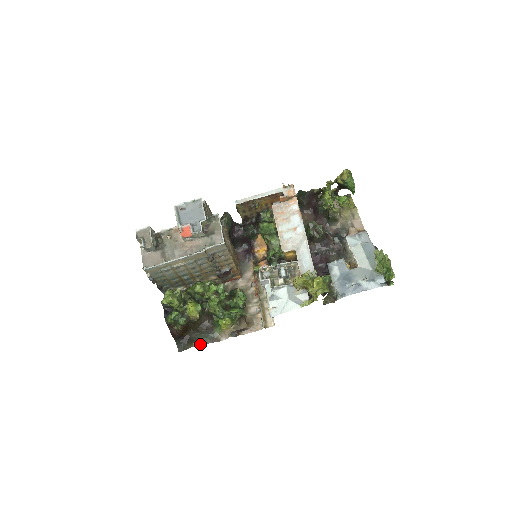
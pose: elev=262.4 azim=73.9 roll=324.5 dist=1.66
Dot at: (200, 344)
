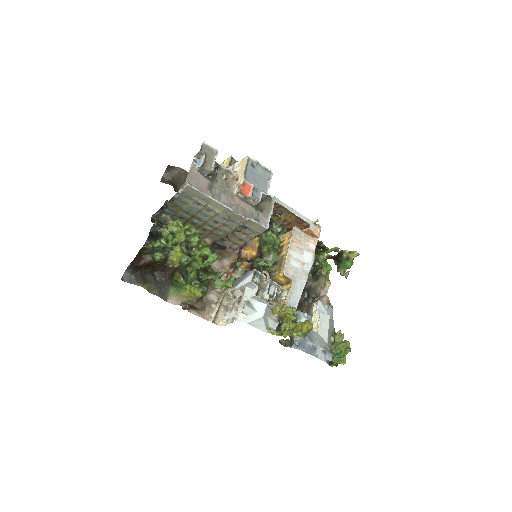
Dot at: (149, 289)
